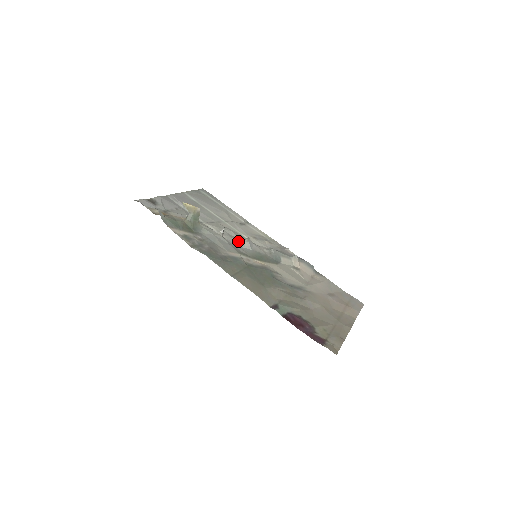
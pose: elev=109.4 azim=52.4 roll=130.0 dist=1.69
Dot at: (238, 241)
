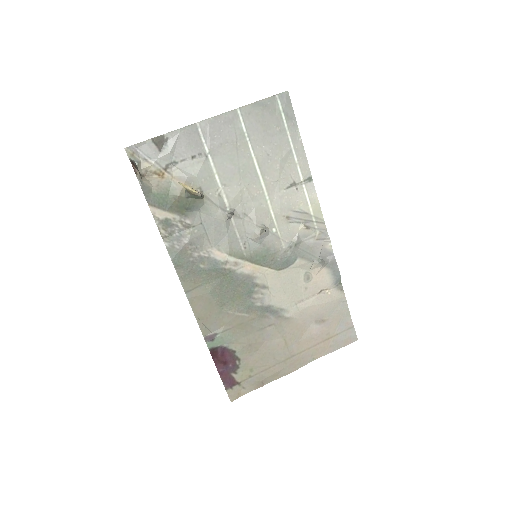
Dot at: (249, 228)
